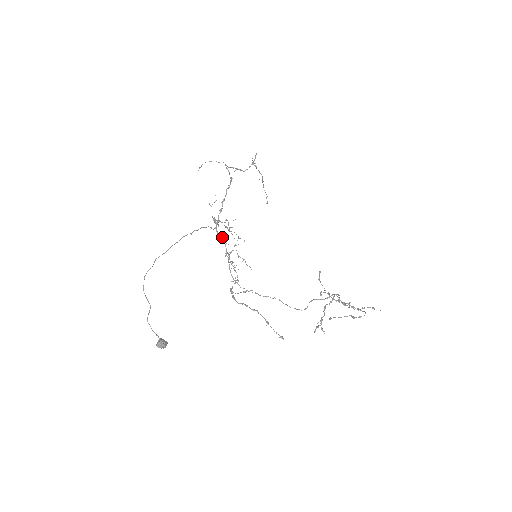
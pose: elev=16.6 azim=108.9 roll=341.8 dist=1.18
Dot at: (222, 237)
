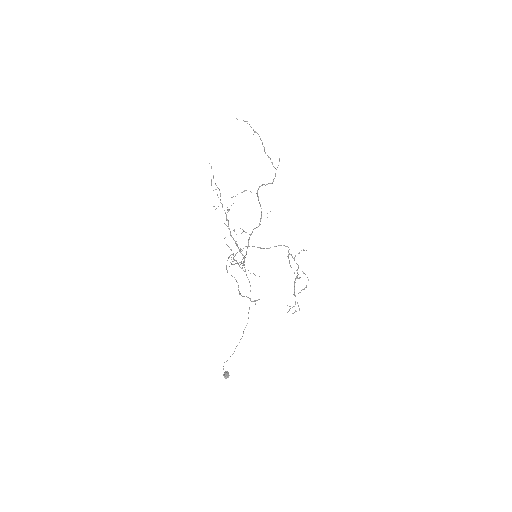
Dot at: occluded
